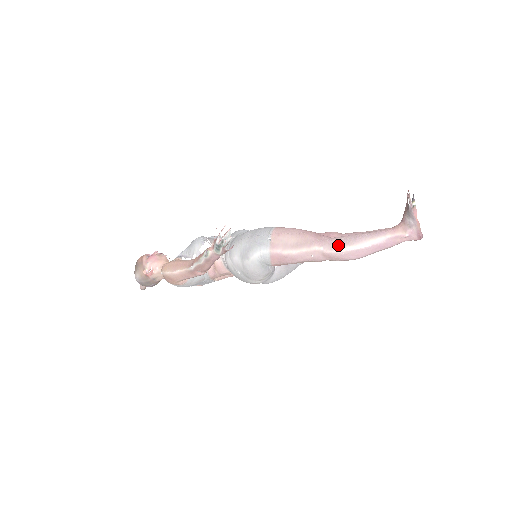
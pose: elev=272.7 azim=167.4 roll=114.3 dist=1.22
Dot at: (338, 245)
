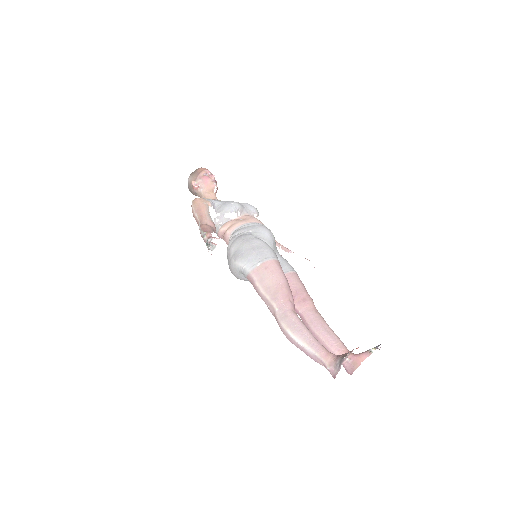
Dot at: (286, 321)
